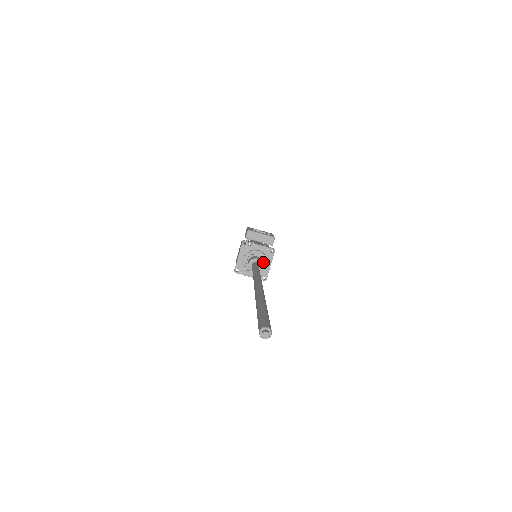
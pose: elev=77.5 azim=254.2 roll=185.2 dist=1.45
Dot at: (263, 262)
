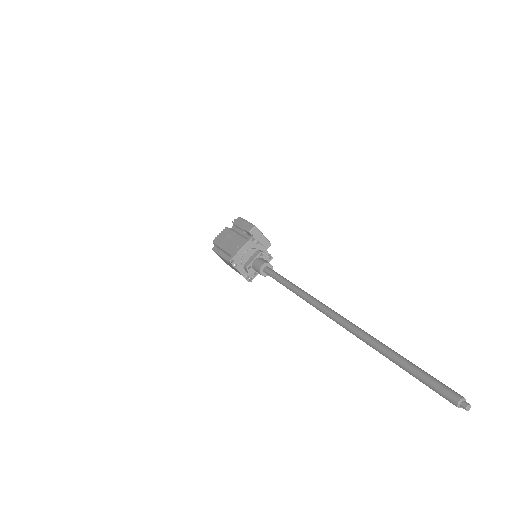
Dot at: occluded
